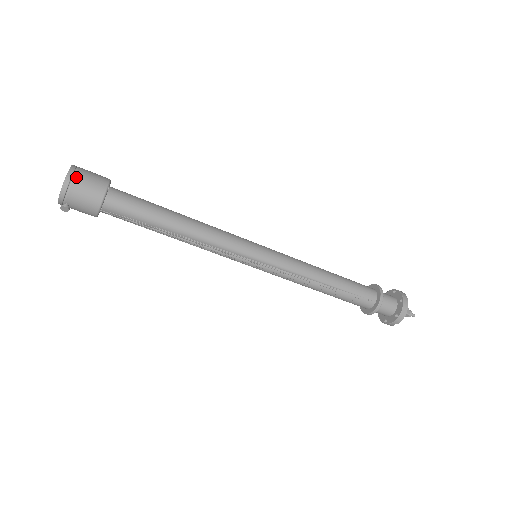
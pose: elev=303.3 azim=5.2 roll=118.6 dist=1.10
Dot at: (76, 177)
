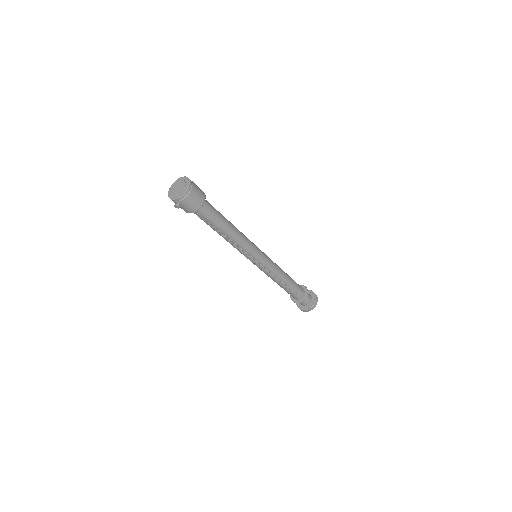
Dot at: (192, 190)
